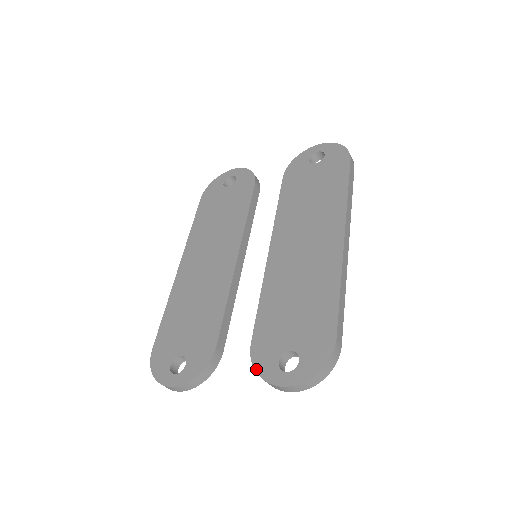
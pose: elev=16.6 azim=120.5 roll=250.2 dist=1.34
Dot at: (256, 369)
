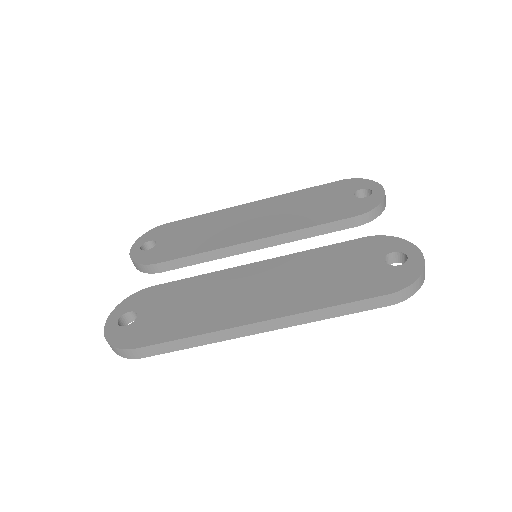
Dot at: (127, 298)
